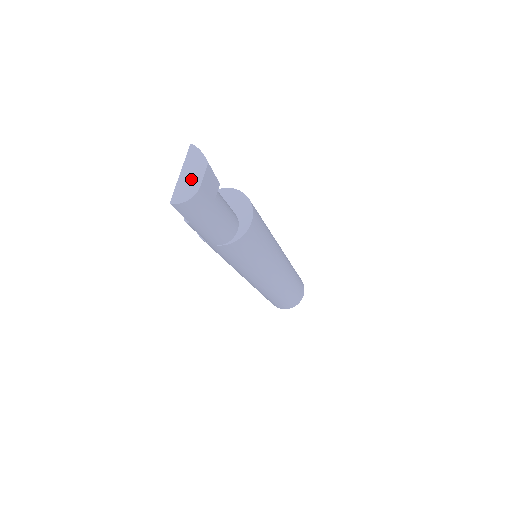
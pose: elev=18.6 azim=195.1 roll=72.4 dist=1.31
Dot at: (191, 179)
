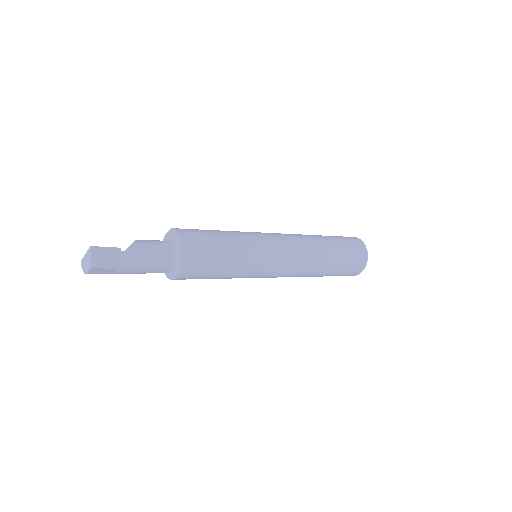
Dot at: (86, 264)
